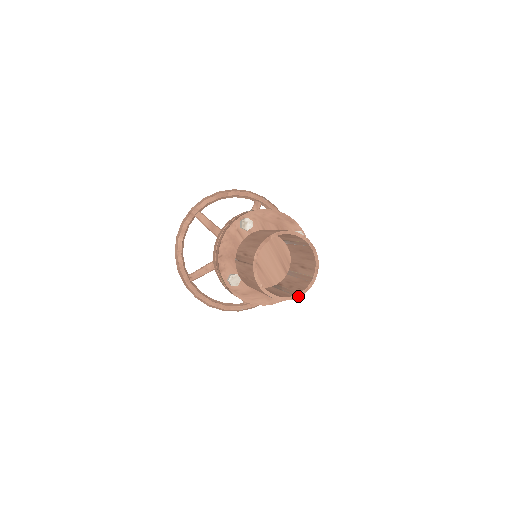
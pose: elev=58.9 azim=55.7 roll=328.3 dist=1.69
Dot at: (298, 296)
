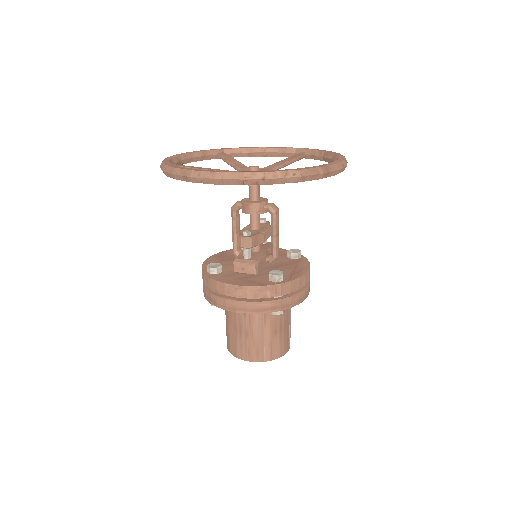
Dot at: occluded
